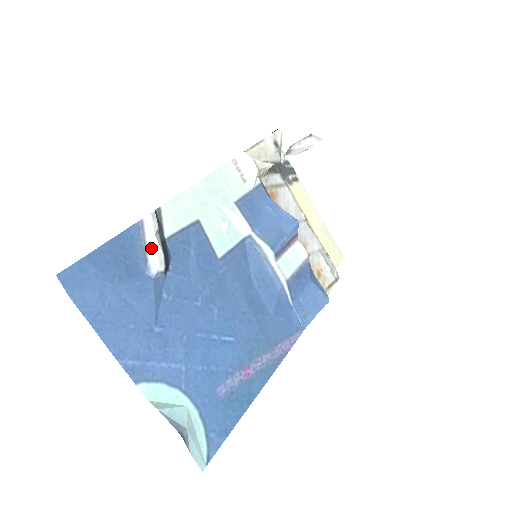
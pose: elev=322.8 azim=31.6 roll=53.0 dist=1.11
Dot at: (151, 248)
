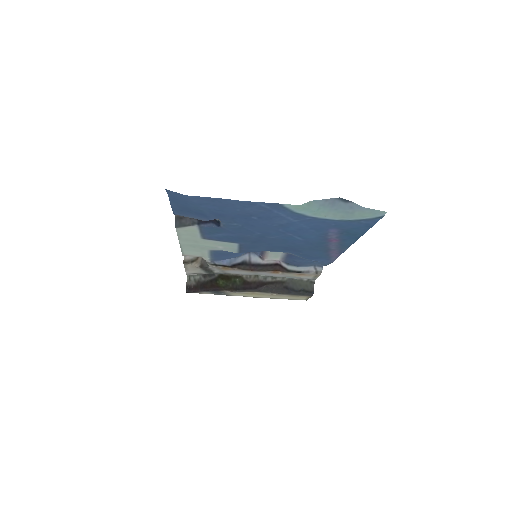
Dot at: occluded
